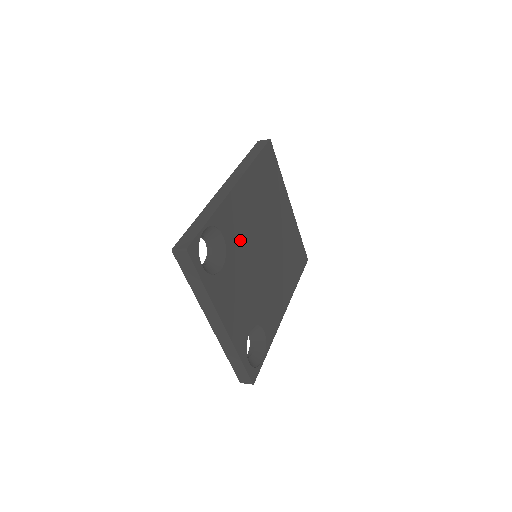
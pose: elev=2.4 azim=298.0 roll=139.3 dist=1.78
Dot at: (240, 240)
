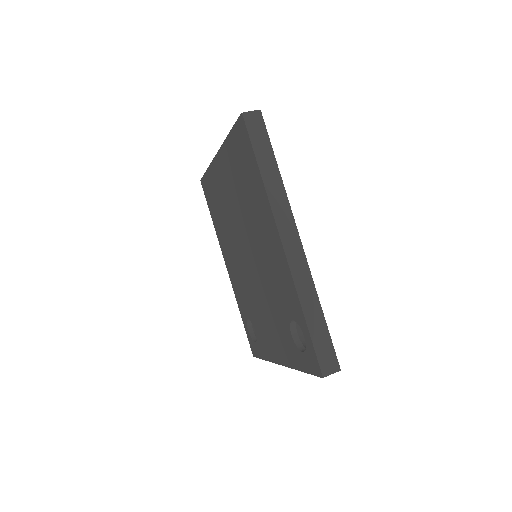
Dot at: occluded
